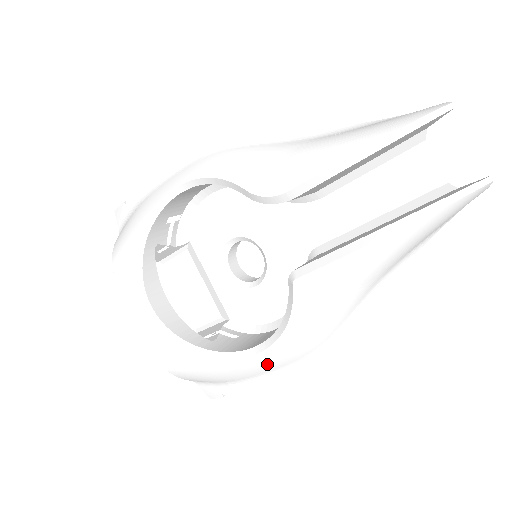
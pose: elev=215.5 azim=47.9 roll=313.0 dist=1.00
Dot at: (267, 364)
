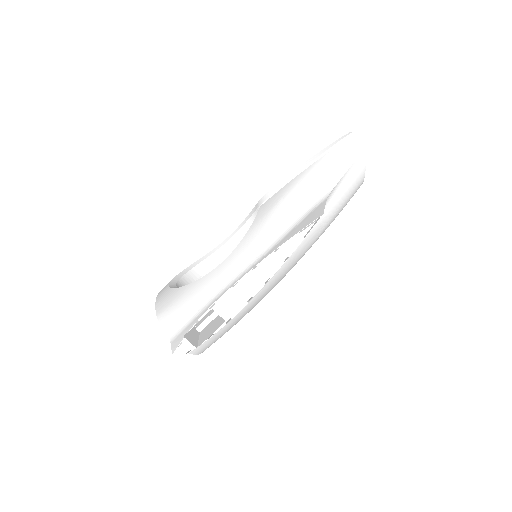
Dot at: (227, 271)
